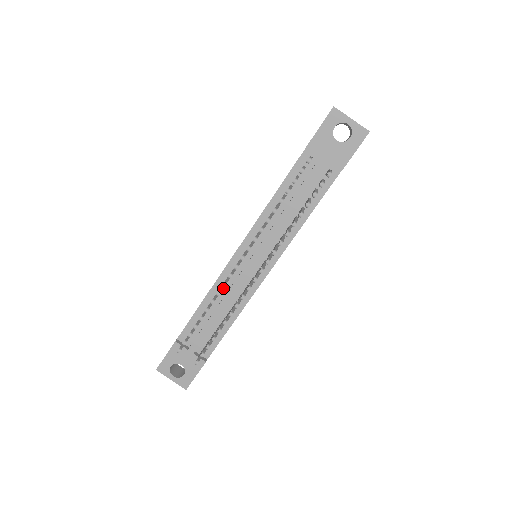
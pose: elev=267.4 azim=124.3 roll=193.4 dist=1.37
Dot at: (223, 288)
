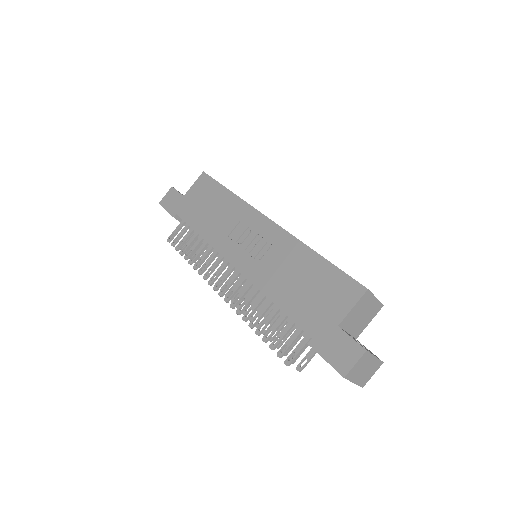
Dot at: occluded
